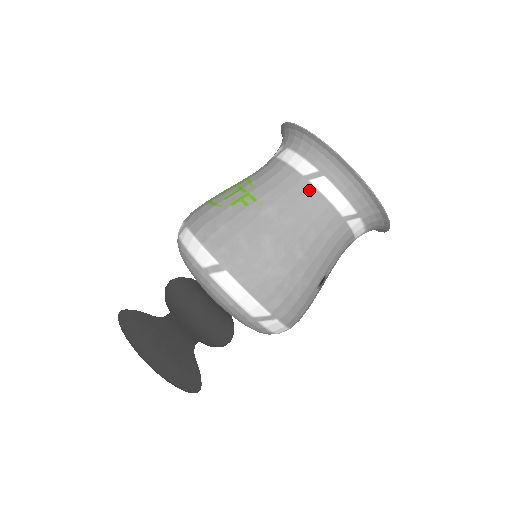
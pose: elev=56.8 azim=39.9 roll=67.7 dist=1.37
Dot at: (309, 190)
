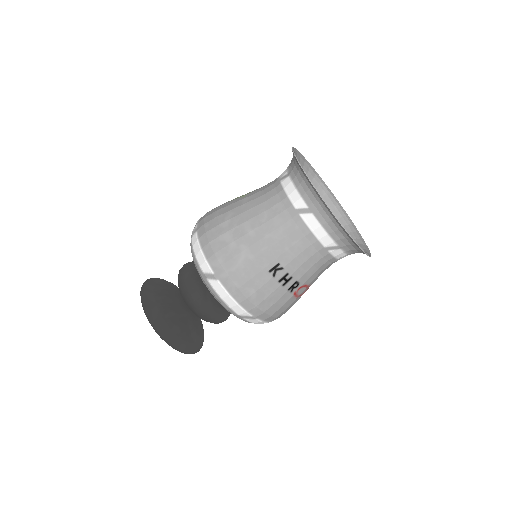
Dot at: (277, 187)
